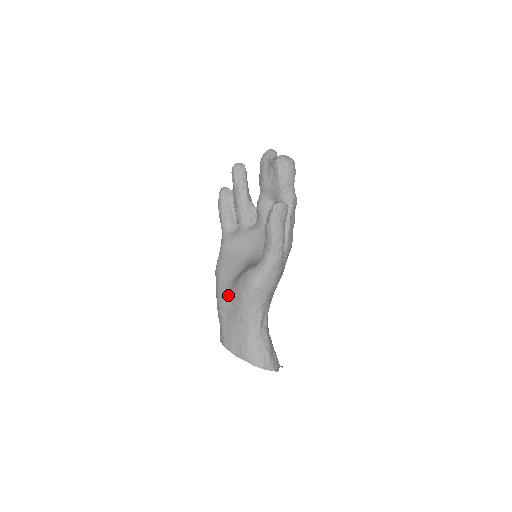
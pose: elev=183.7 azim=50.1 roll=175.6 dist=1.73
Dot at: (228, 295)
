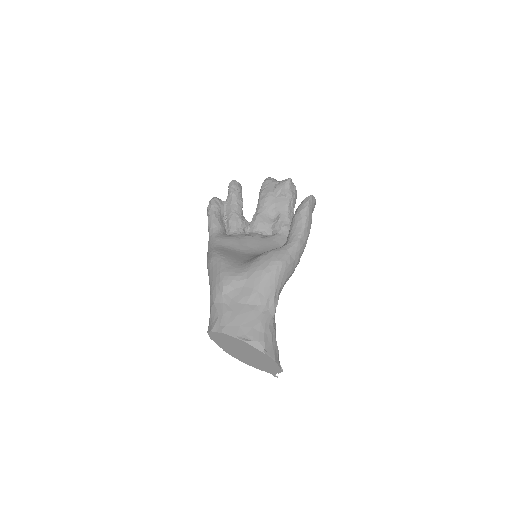
Dot at: (240, 274)
